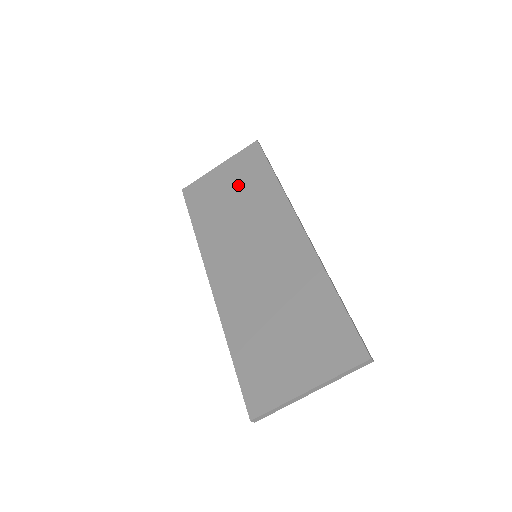
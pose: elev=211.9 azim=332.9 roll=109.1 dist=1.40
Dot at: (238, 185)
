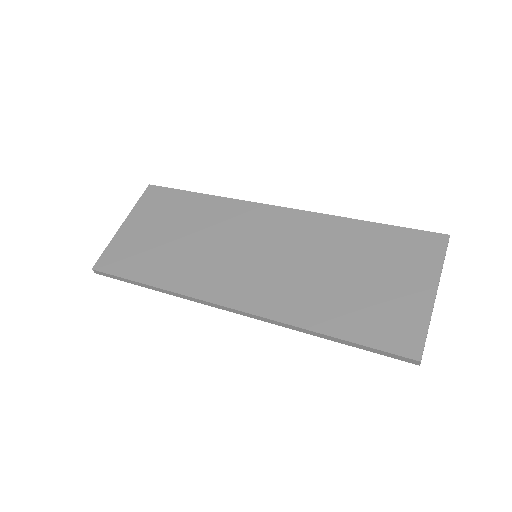
Dot at: (168, 223)
